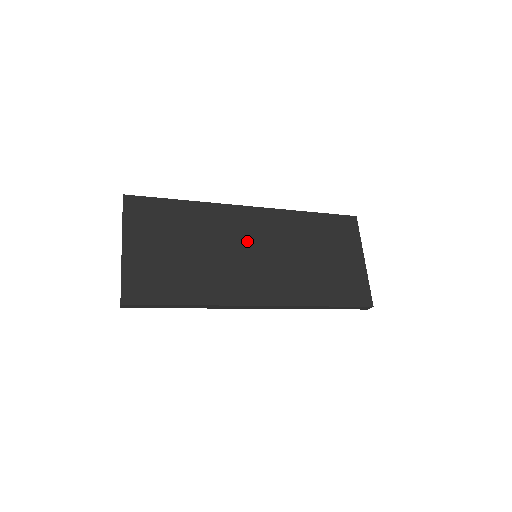
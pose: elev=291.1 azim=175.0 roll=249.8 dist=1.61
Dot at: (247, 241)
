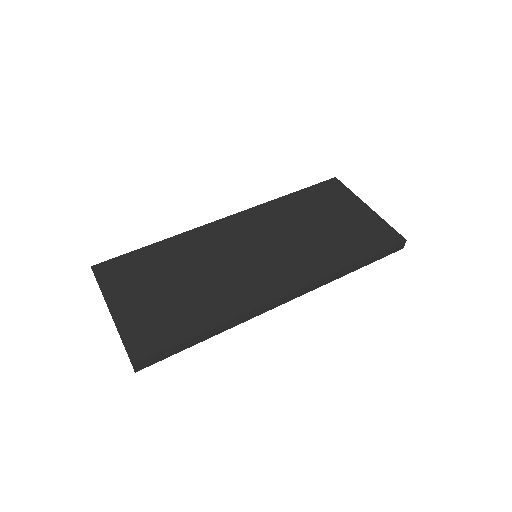
Dot at: (238, 246)
